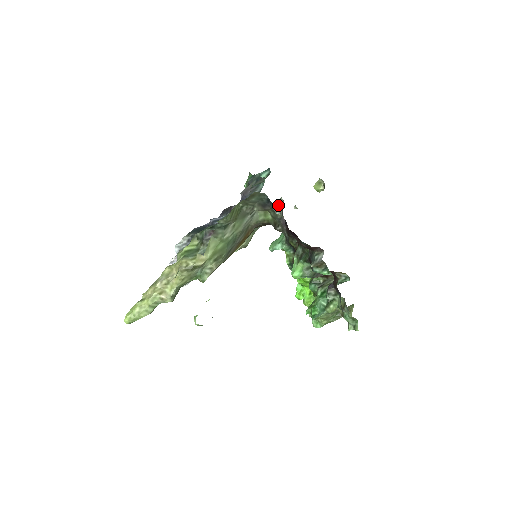
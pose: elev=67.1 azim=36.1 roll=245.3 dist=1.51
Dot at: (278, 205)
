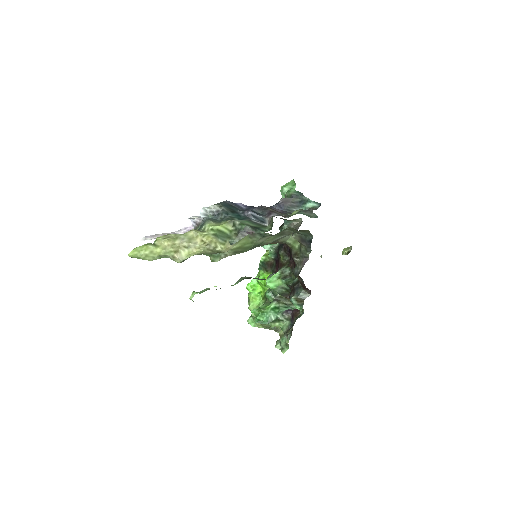
Dot at: (294, 220)
